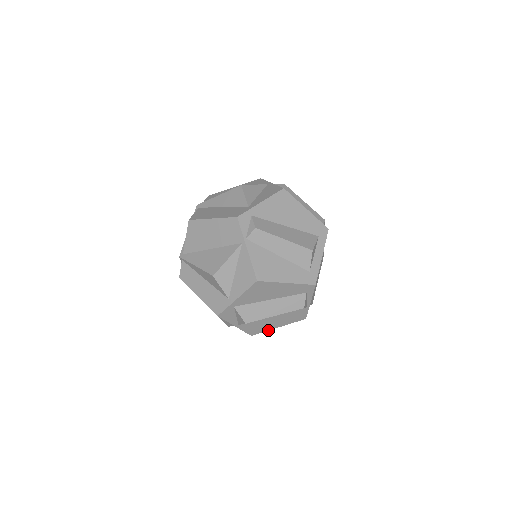
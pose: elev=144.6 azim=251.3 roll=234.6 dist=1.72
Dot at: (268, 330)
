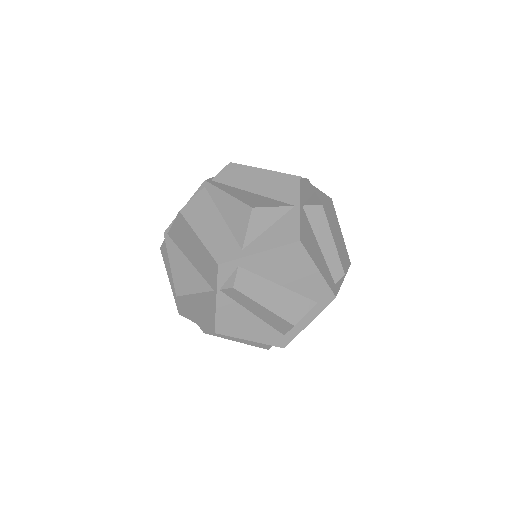
Dot at: occluded
